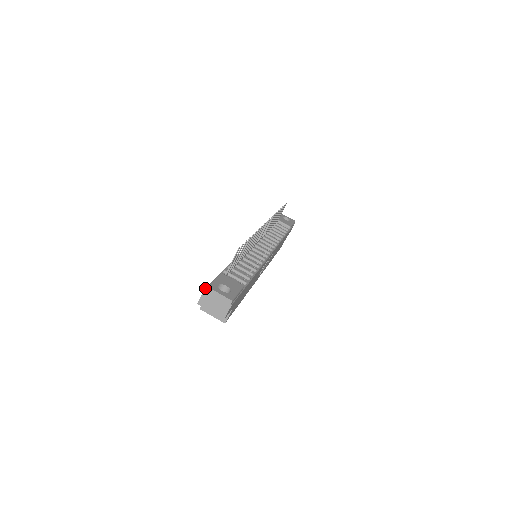
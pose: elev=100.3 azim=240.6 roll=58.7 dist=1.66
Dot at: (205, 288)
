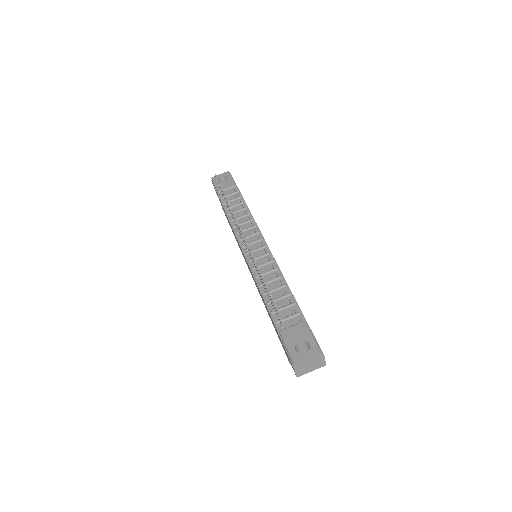
Dot at: (293, 367)
